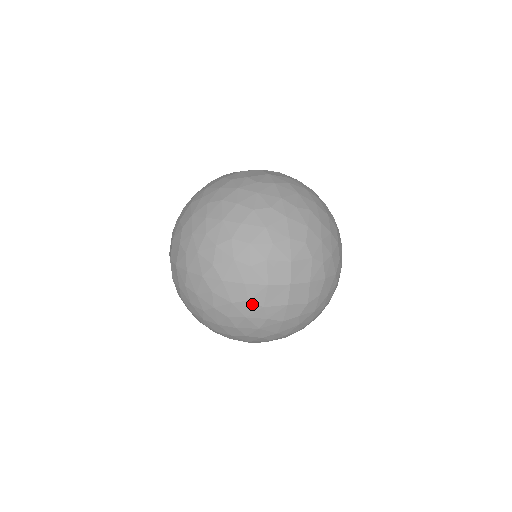
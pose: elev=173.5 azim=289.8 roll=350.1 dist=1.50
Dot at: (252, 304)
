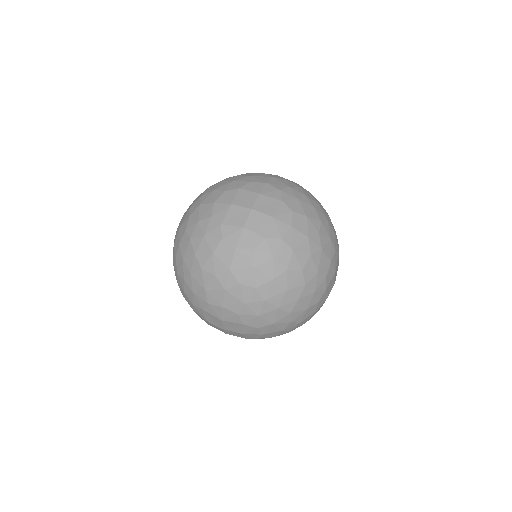
Dot at: occluded
